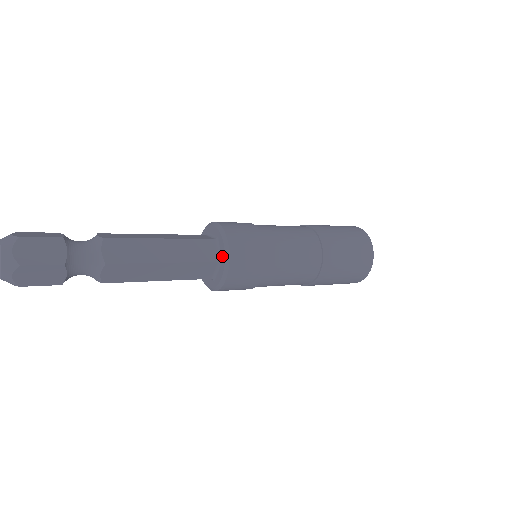
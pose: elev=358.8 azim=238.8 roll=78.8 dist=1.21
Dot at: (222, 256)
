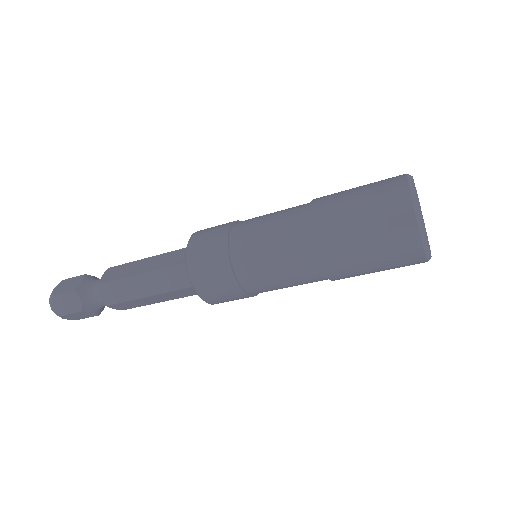
Dot at: occluded
